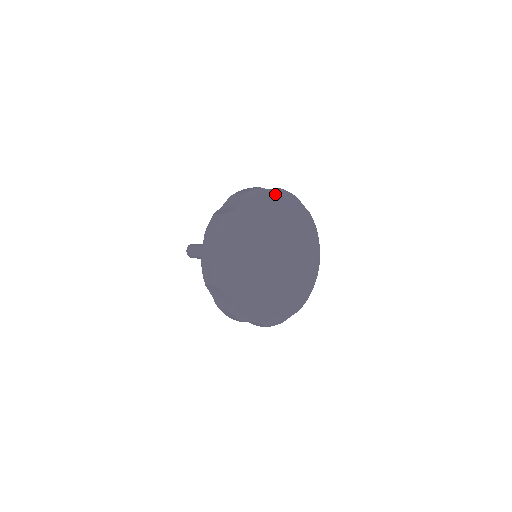
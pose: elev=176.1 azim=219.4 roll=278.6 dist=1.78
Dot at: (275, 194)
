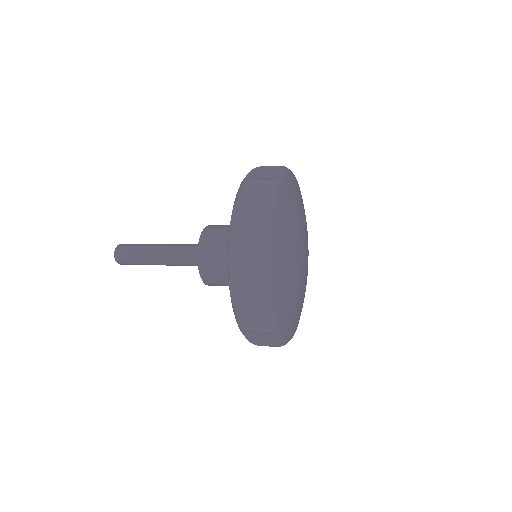
Dot at: (285, 181)
